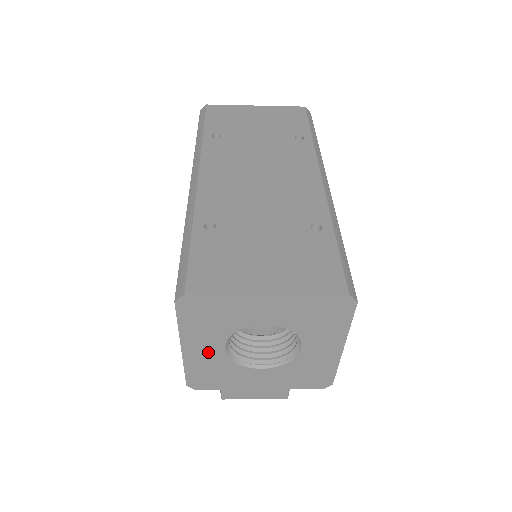
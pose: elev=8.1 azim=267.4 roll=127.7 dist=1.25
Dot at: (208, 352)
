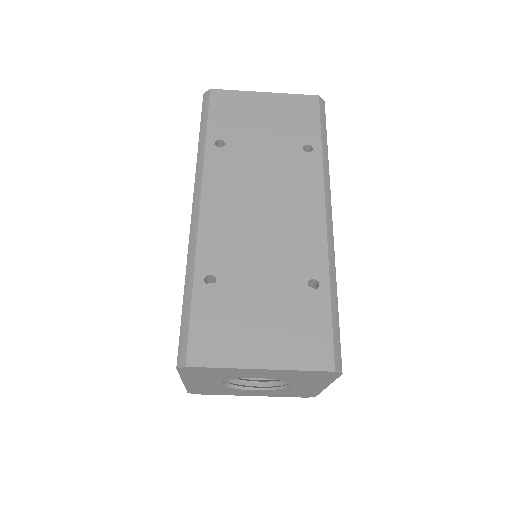
Dot at: (207, 384)
